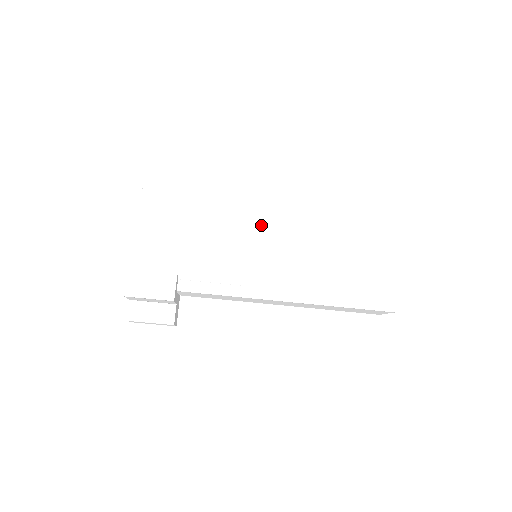
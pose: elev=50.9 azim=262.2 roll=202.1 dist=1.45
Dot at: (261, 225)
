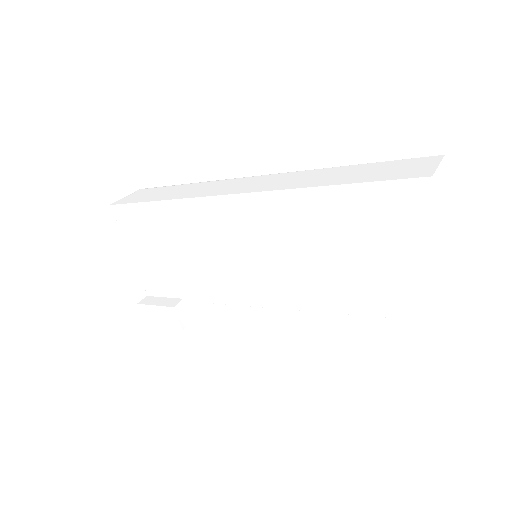
Dot at: (234, 235)
